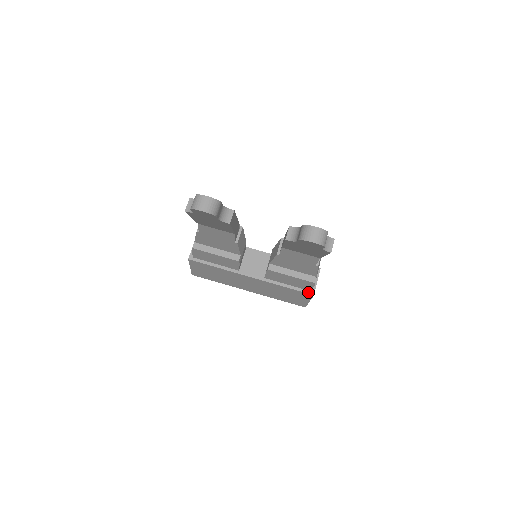
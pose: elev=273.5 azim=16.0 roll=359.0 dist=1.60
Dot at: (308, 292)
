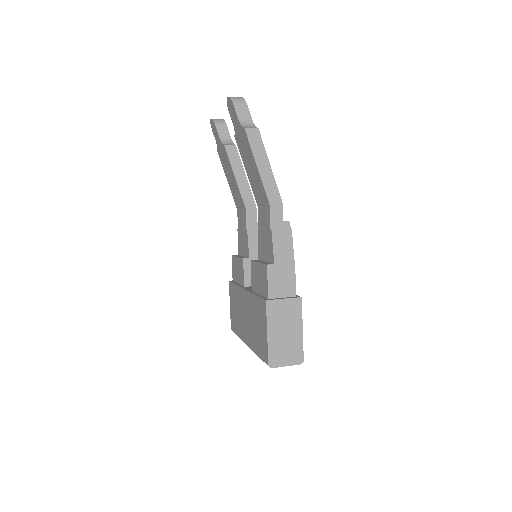
Dot at: (265, 299)
